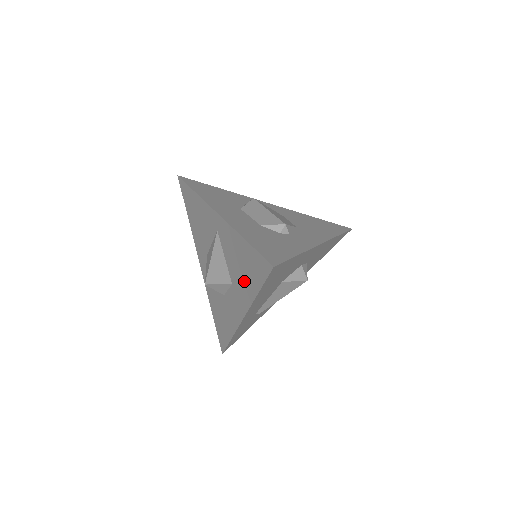
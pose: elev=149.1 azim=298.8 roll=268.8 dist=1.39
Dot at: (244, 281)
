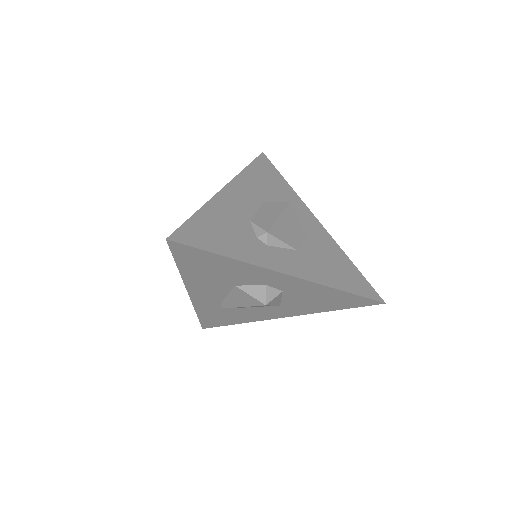
Dot at: occluded
